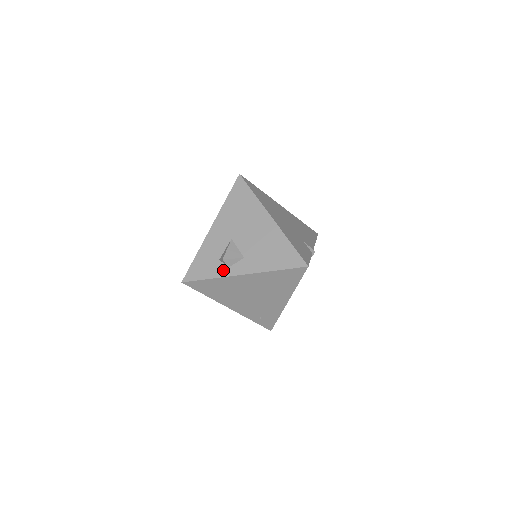
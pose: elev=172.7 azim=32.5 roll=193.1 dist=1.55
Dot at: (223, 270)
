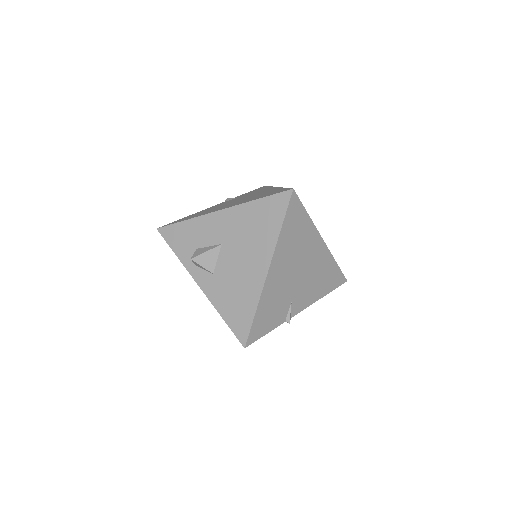
Dot at: (190, 261)
